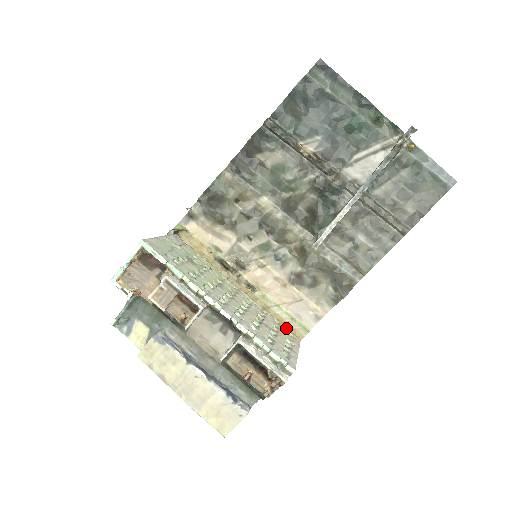
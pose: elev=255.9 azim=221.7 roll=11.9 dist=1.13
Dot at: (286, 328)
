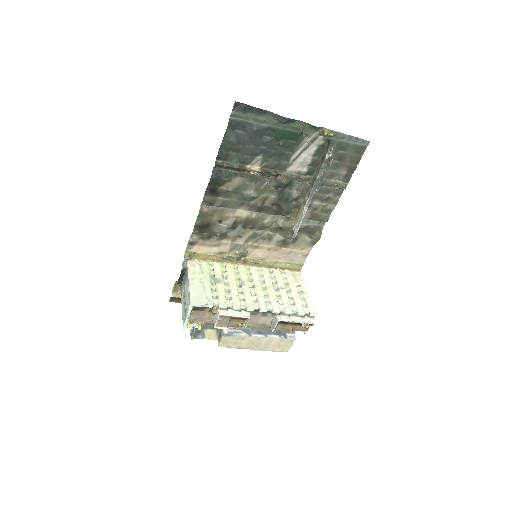
Dot at: (288, 271)
